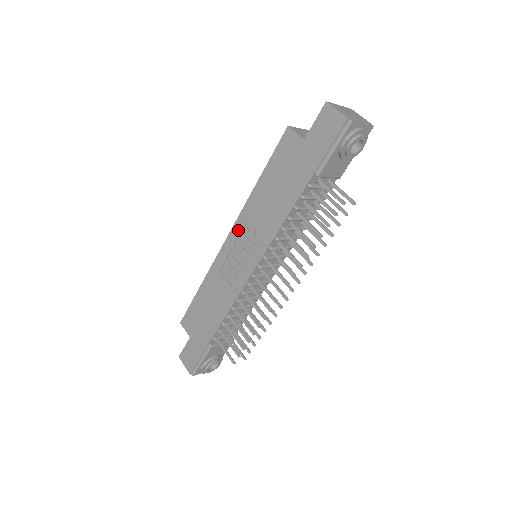
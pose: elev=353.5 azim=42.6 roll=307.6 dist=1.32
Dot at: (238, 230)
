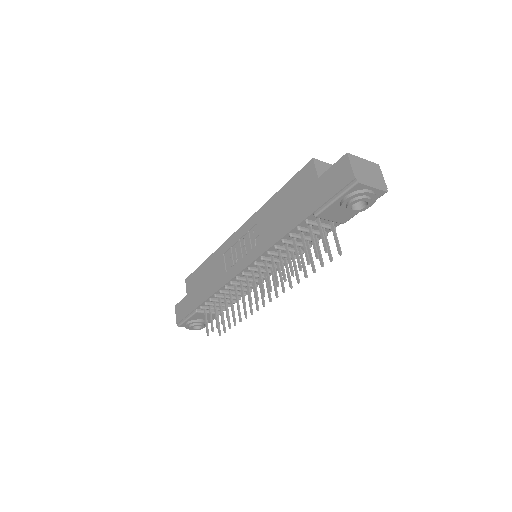
Dot at: (247, 228)
